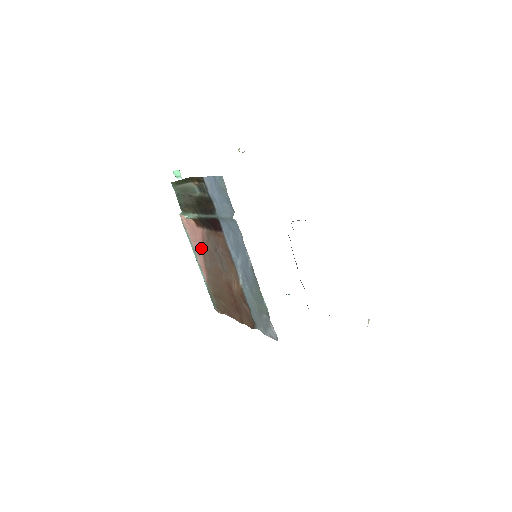
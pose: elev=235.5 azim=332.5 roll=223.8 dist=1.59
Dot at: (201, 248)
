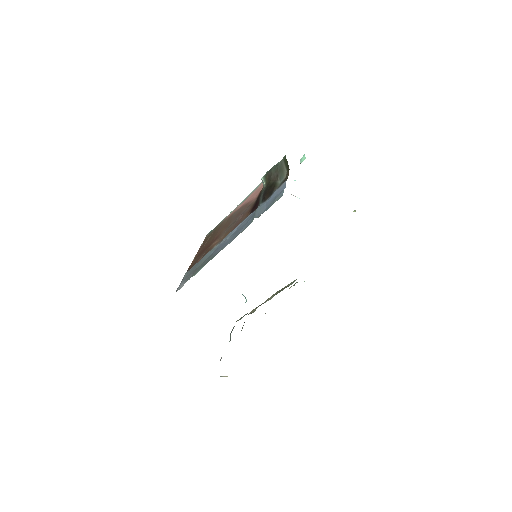
Dot at: (246, 203)
